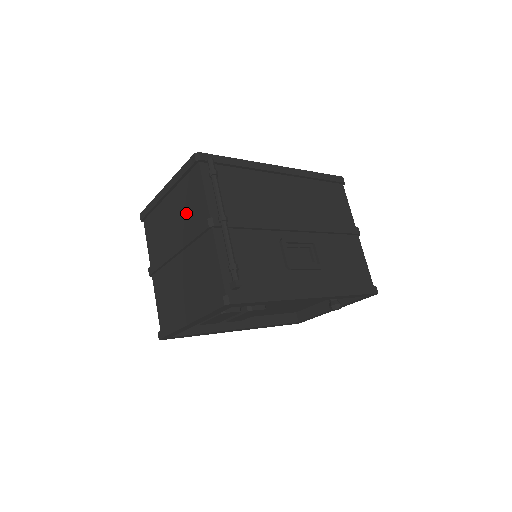
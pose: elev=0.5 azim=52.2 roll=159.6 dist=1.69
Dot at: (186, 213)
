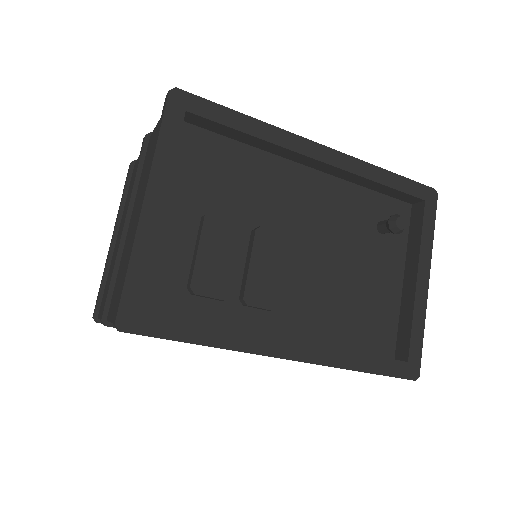
Dot at: occluded
